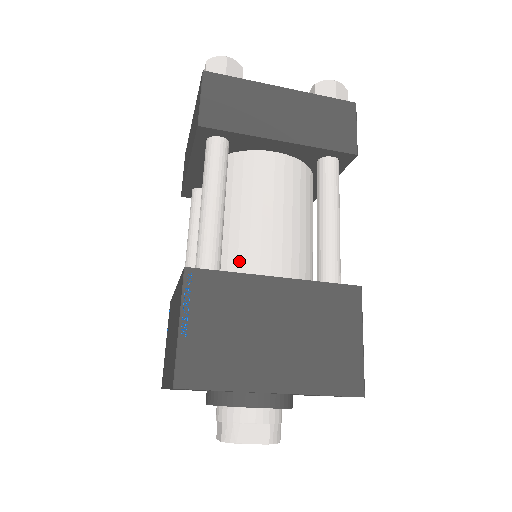
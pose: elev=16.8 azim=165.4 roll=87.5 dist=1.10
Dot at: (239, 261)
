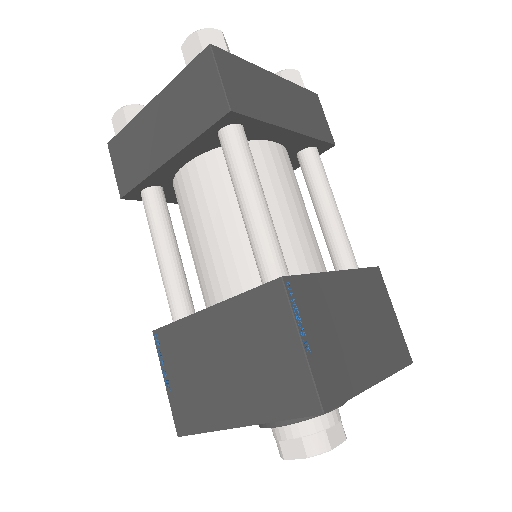
Dot at: (287, 262)
